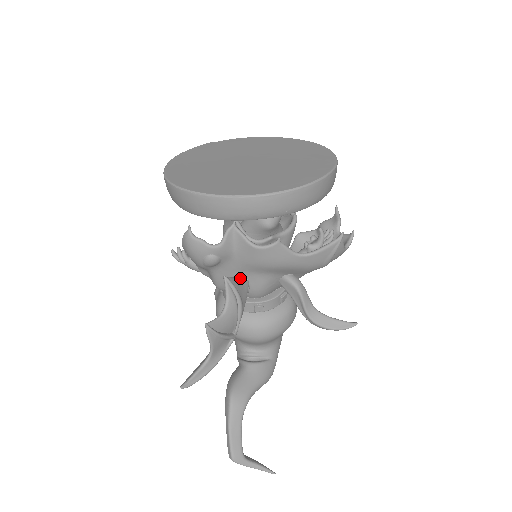
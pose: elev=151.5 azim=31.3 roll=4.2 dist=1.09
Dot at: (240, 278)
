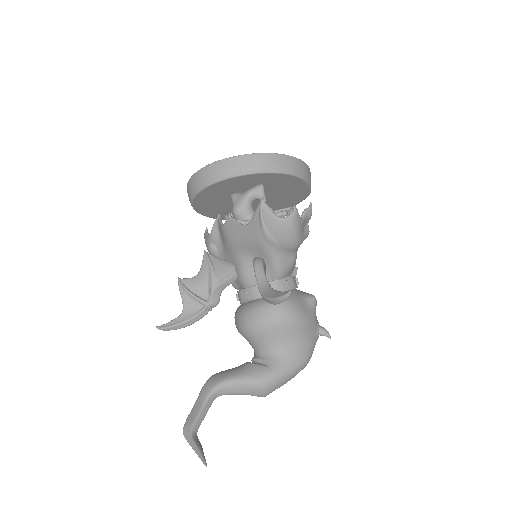
Dot at: (225, 261)
